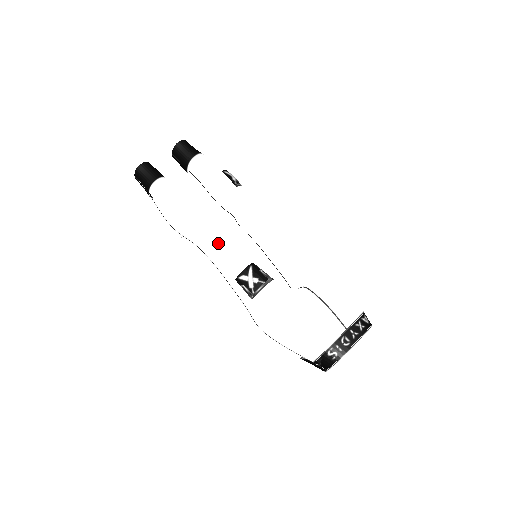
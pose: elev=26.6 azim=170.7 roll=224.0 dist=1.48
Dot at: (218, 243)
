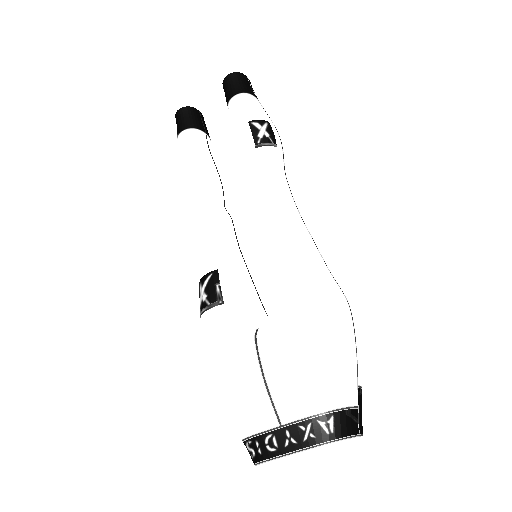
Dot at: (201, 230)
